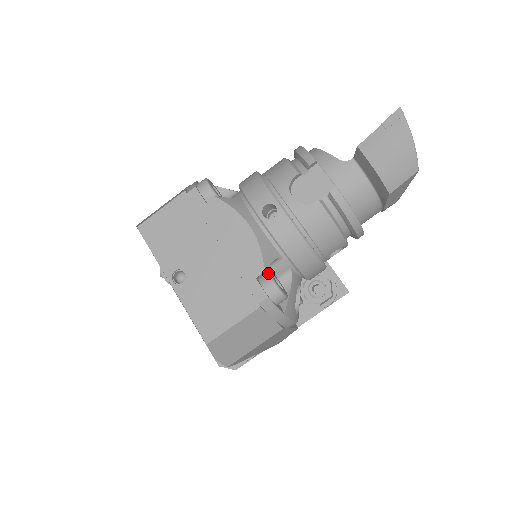
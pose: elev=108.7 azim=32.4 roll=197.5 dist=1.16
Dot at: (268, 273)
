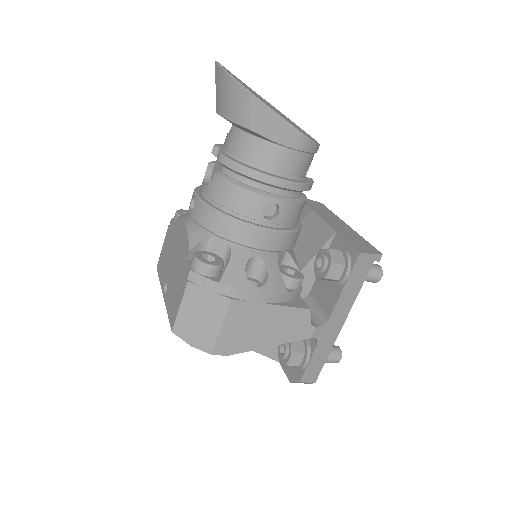
Dot at: (195, 252)
